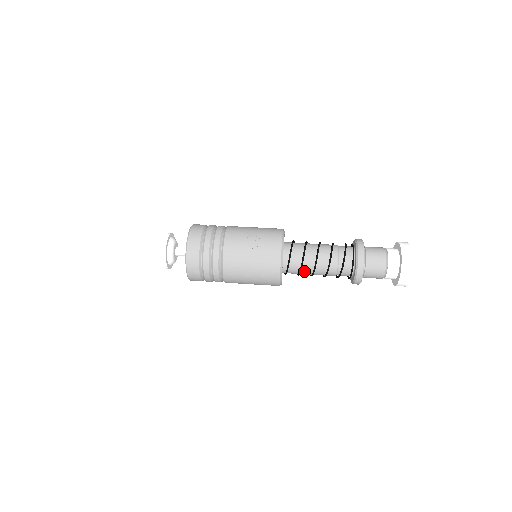
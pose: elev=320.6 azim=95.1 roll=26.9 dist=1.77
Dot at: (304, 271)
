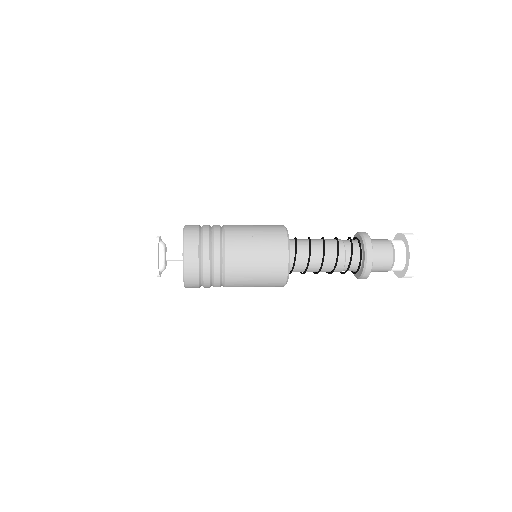
Dot at: (309, 269)
